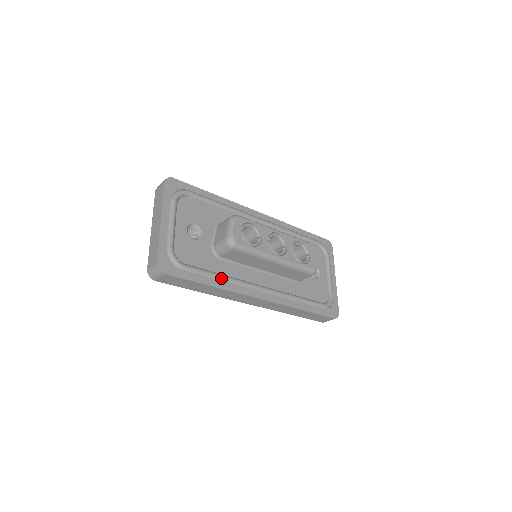
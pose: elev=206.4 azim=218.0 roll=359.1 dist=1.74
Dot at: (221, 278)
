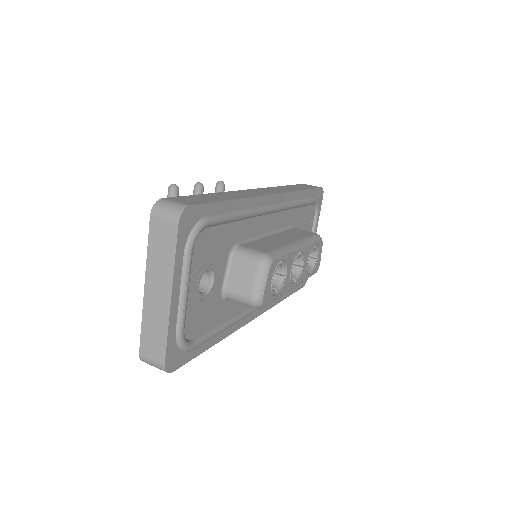
Dot at: (227, 328)
